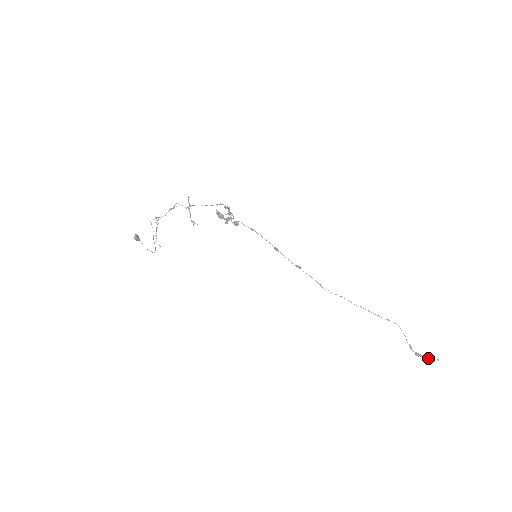
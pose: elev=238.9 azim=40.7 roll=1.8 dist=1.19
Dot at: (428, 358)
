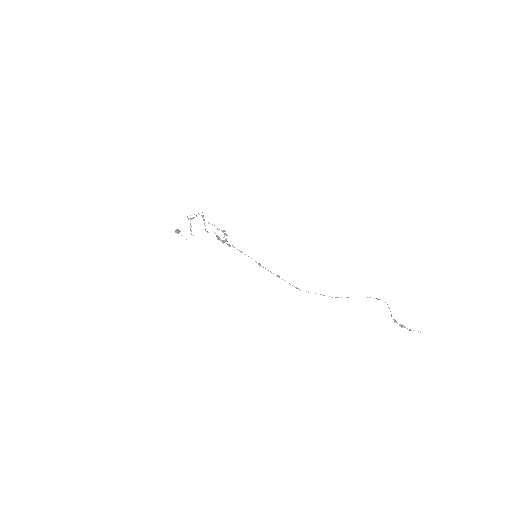
Dot at: (410, 330)
